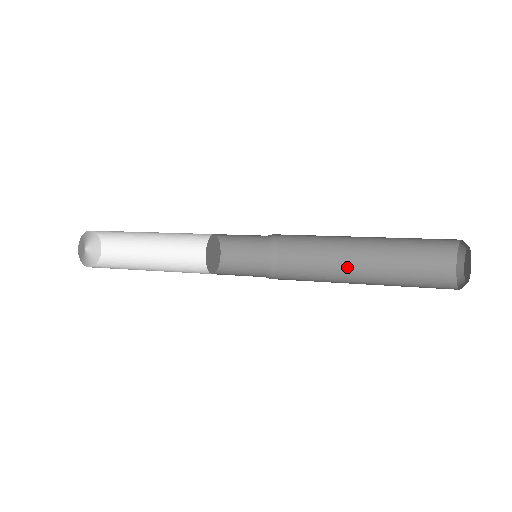
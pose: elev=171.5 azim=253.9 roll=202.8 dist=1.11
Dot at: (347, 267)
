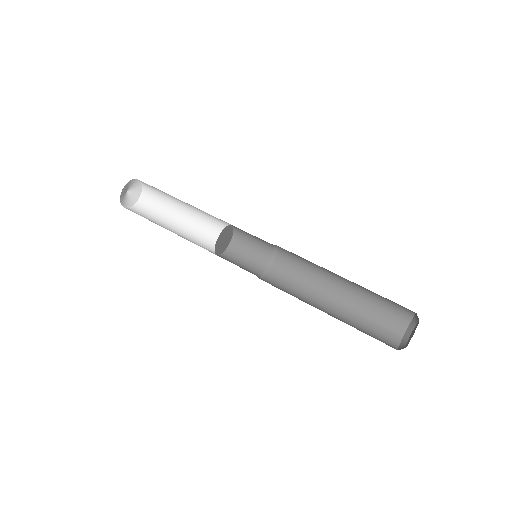
Dot at: (325, 291)
